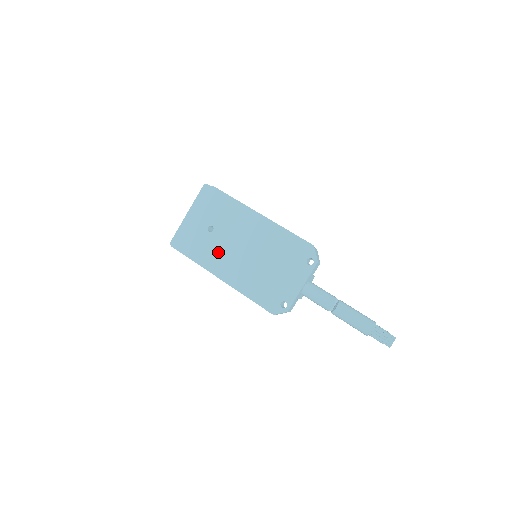
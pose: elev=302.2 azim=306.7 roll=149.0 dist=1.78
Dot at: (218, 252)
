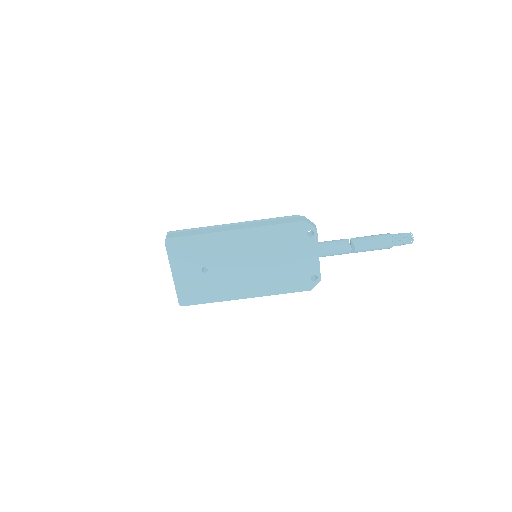
Dot at: (227, 282)
